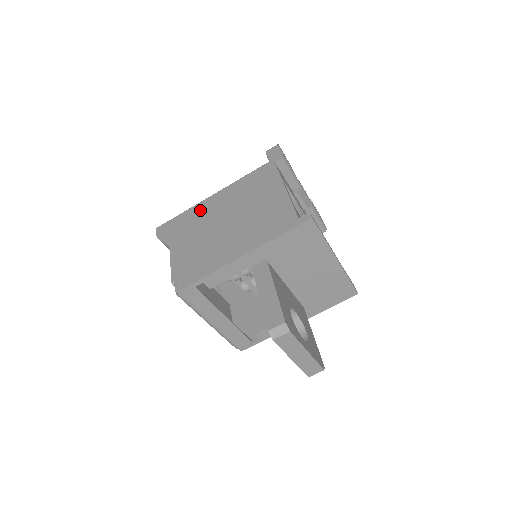
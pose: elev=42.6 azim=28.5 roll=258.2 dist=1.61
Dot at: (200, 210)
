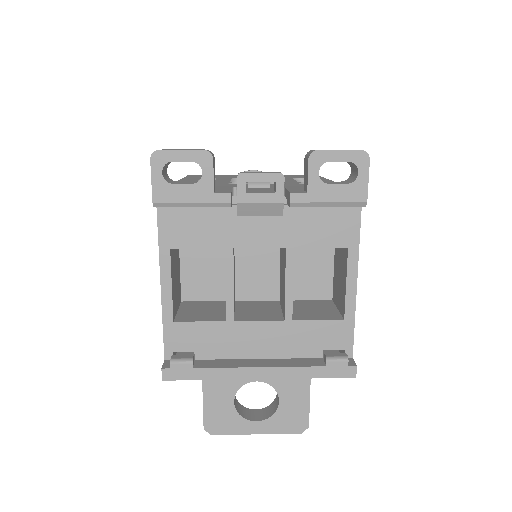
Dot at: occluded
